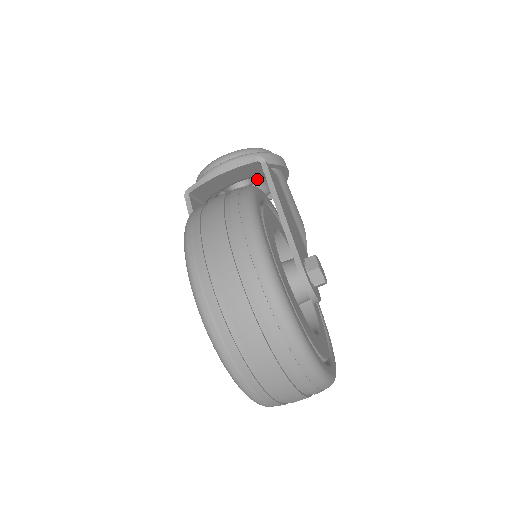
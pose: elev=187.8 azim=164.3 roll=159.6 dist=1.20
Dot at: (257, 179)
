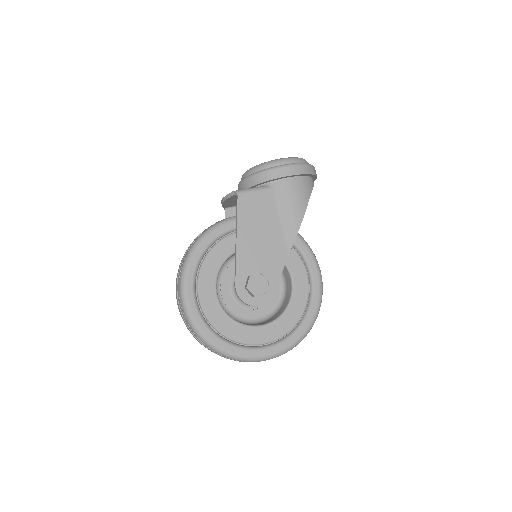
Dot at: occluded
